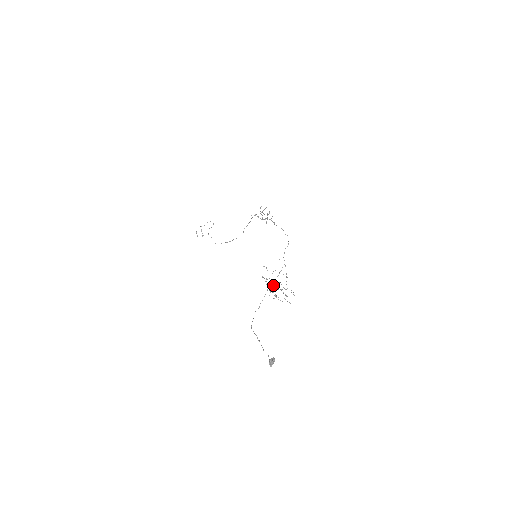
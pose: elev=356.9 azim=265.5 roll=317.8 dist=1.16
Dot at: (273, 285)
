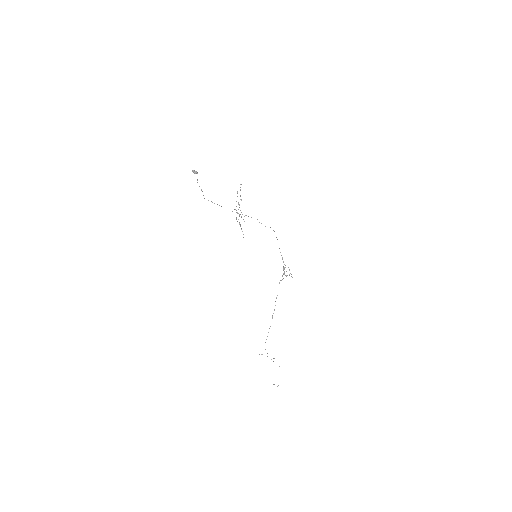
Dot at: occluded
